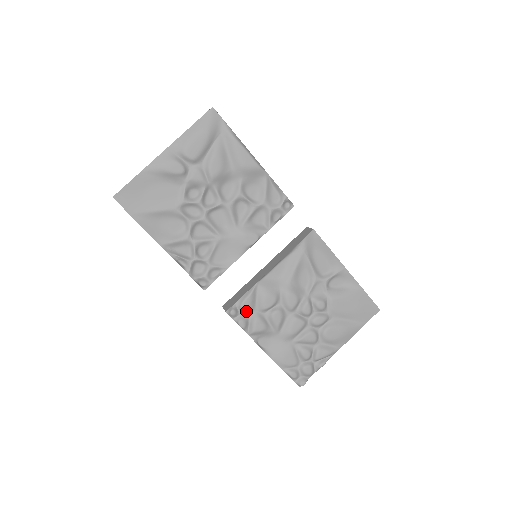
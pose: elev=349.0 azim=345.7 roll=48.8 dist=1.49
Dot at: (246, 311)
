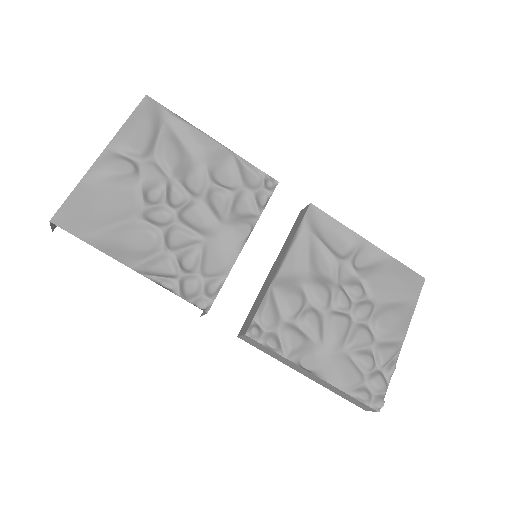
Dot at: (271, 324)
